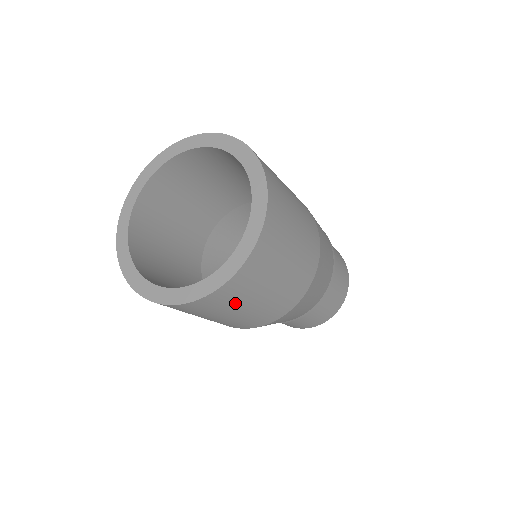
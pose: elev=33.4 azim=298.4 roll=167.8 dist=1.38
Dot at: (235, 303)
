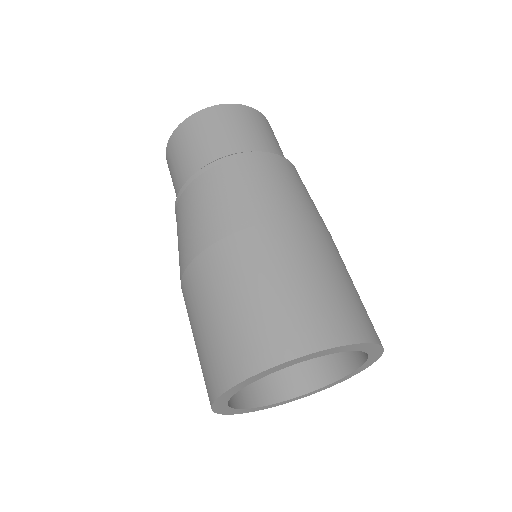
Dot at: occluded
